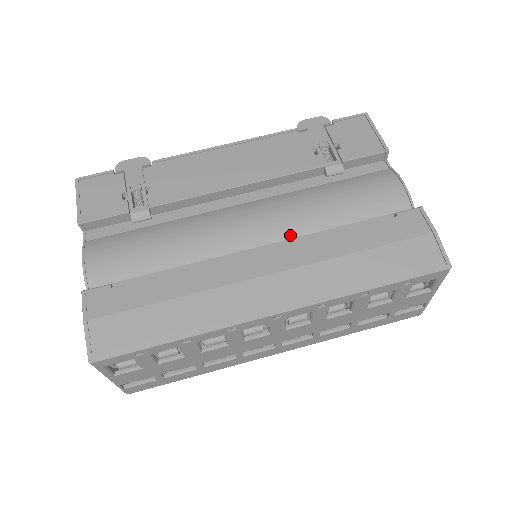
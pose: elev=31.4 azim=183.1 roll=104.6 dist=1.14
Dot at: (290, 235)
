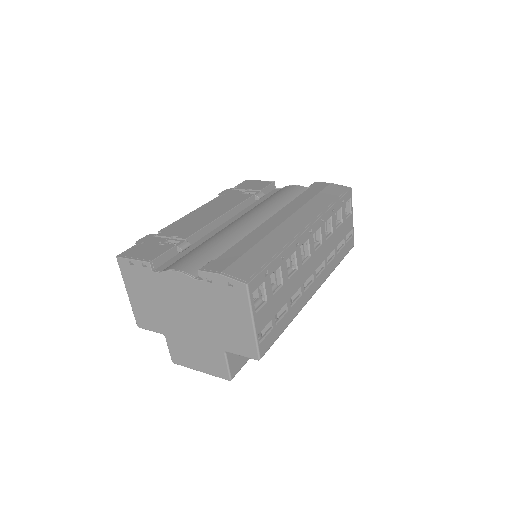
Dot at: occluded
